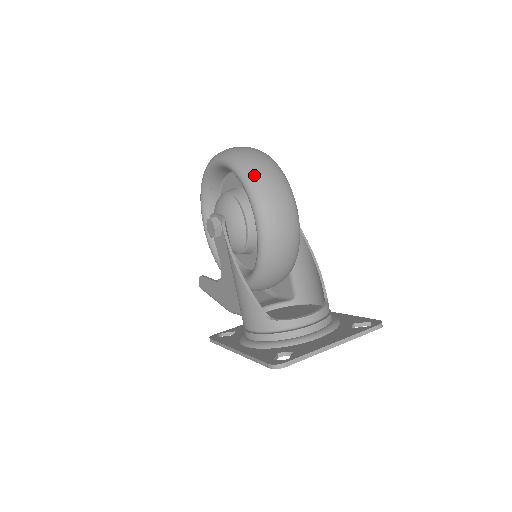
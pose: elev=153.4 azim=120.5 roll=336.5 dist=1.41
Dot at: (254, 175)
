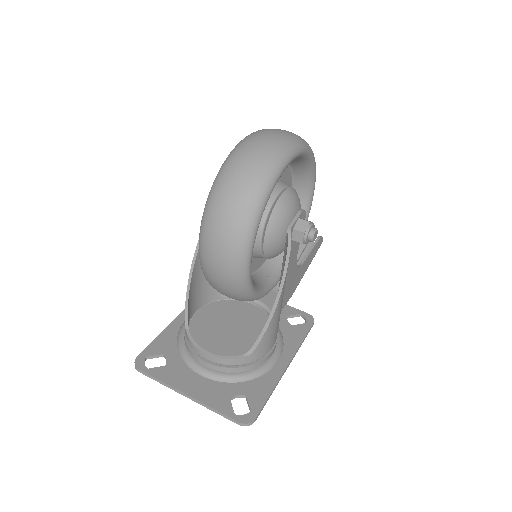
Dot at: (213, 202)
